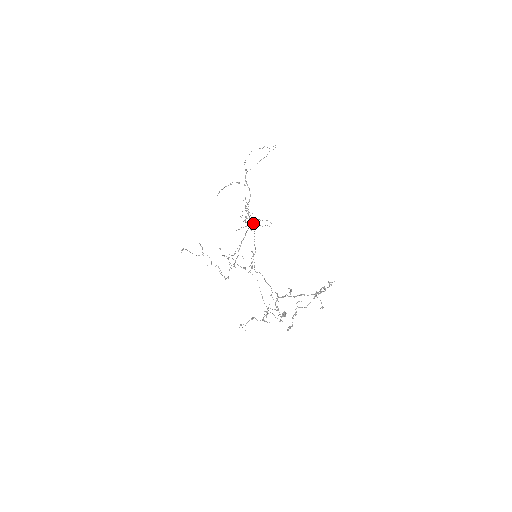
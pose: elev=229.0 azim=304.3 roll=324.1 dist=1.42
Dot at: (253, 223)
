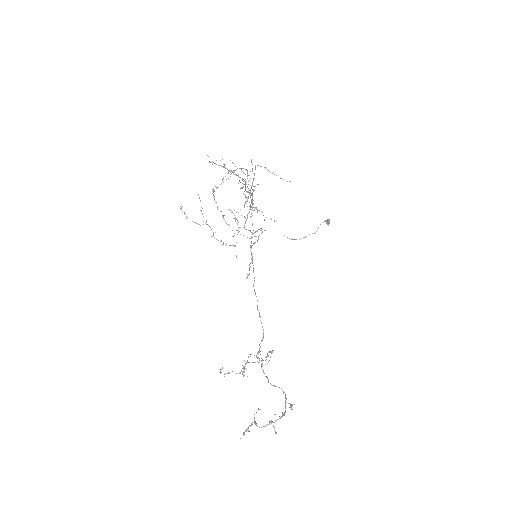
Dot at: (255, 207)
